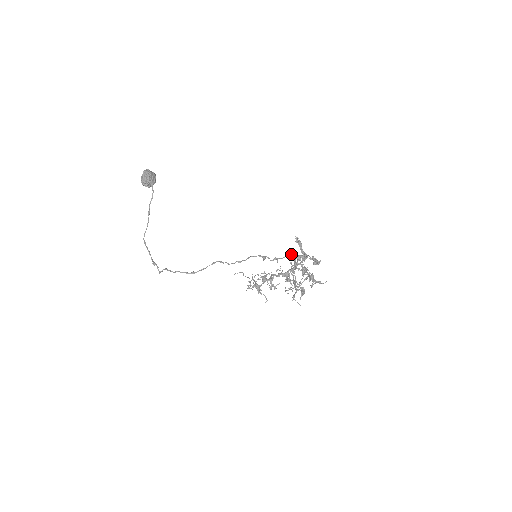
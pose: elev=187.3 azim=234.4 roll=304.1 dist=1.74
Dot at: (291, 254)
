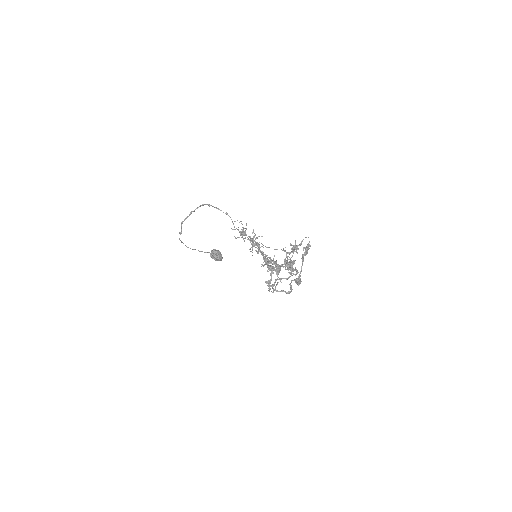
Dot at: occluded
